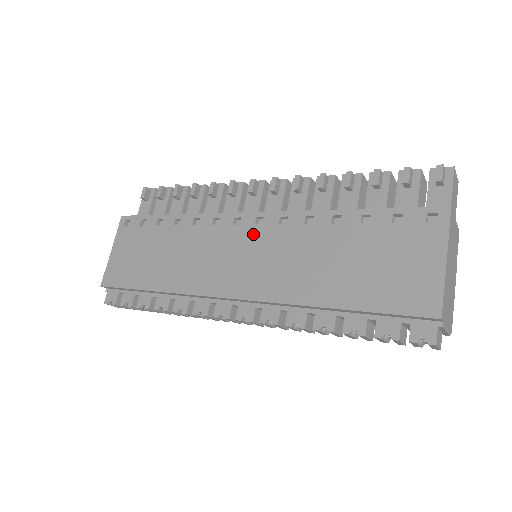
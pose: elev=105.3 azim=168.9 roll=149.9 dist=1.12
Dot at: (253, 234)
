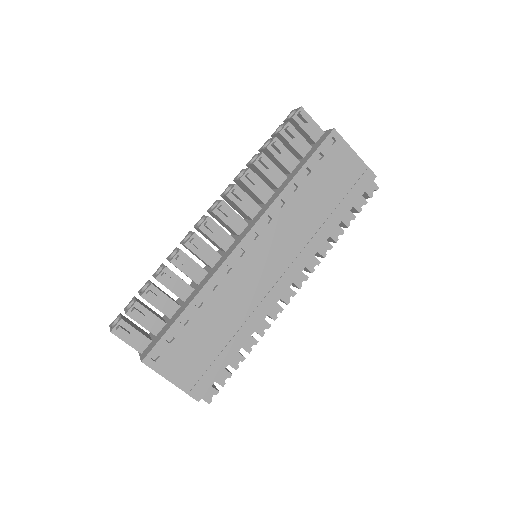
Dot at: (261, 246)
